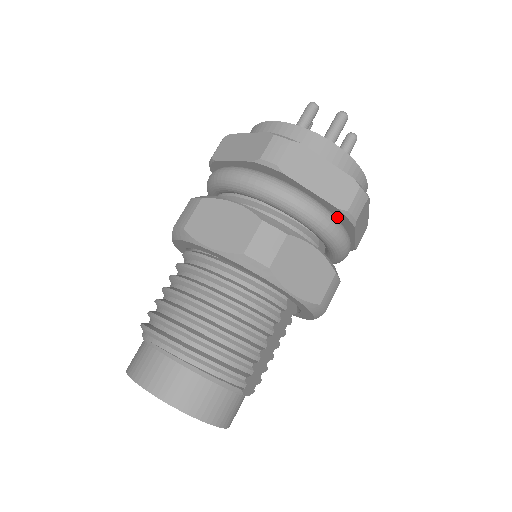
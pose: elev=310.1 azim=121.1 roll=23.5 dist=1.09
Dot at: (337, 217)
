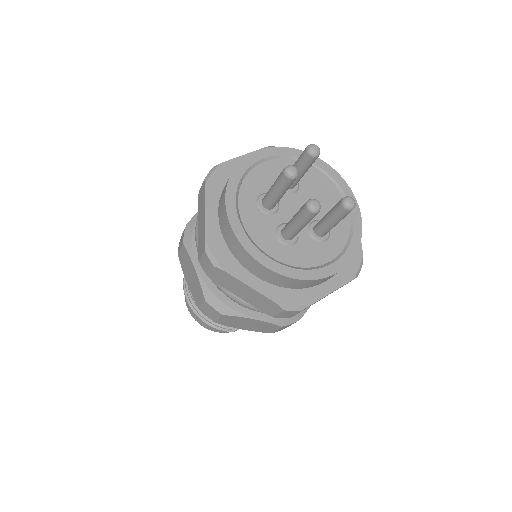
Dot at: occluded
